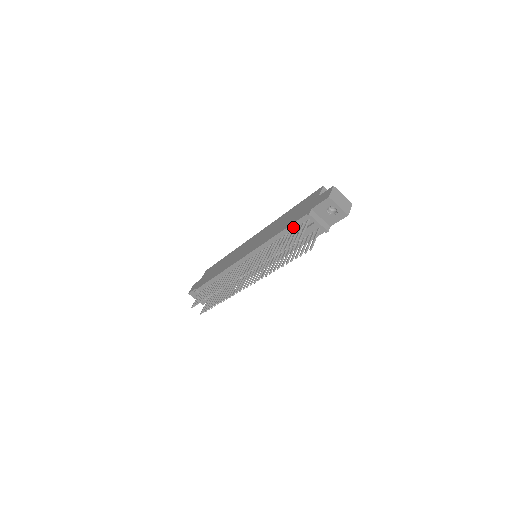
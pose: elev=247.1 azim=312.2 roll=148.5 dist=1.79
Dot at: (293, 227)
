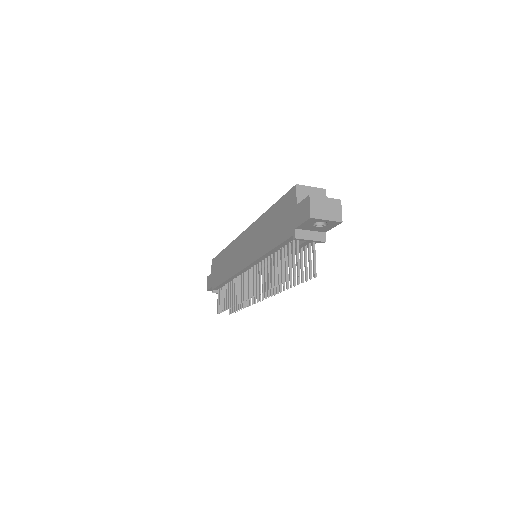
Dot at: (283, 245)
